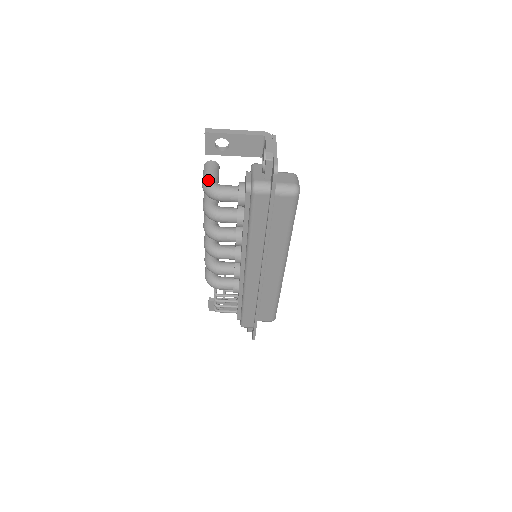
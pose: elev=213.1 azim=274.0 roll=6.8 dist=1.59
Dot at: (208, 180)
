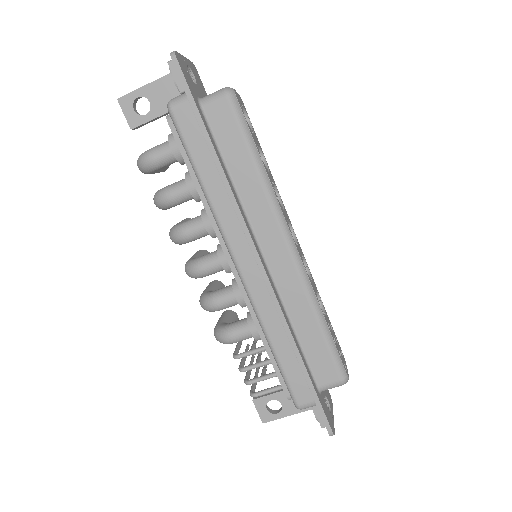
Dot at: occluded
